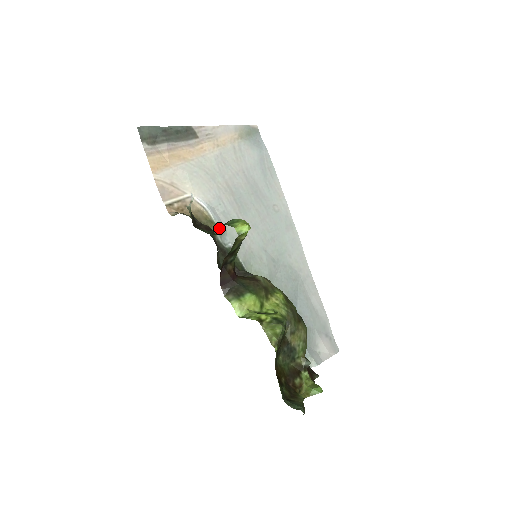
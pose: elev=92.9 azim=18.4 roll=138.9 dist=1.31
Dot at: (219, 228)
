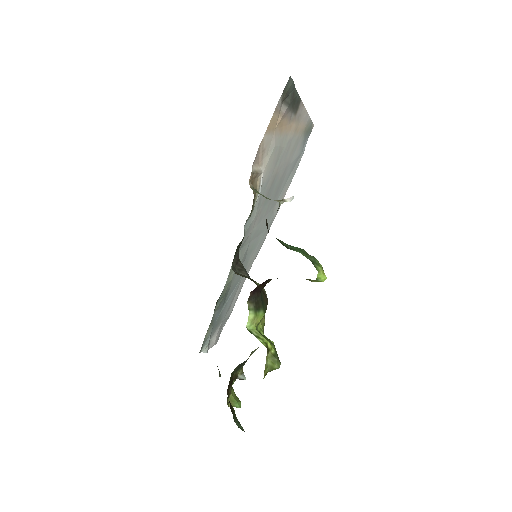
Dot at: occluded
